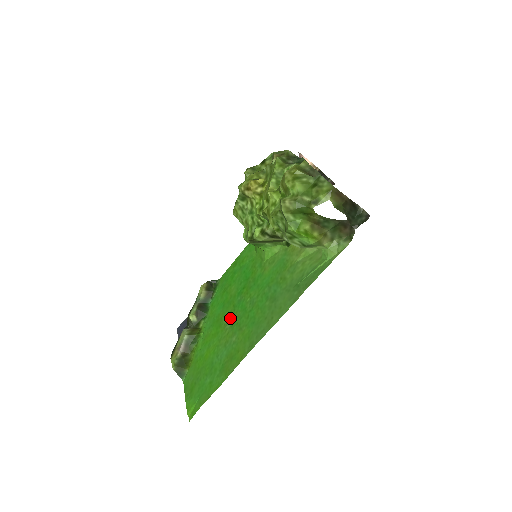
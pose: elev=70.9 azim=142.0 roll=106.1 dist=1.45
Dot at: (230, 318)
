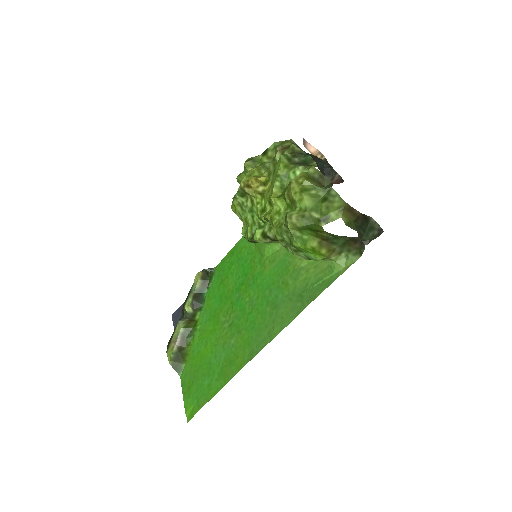
Dot at: (228, 316)
